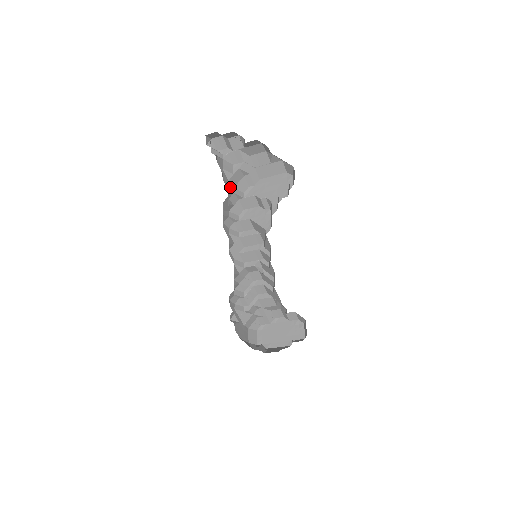
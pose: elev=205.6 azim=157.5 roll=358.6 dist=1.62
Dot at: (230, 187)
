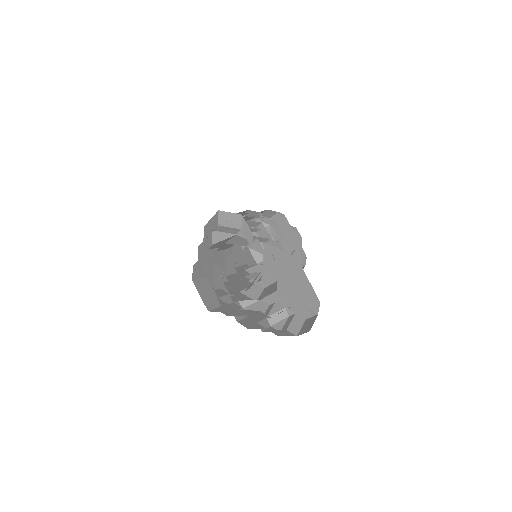
Dot at: occluded
